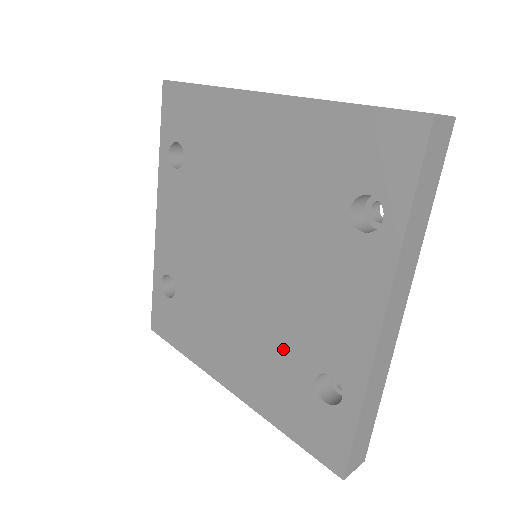
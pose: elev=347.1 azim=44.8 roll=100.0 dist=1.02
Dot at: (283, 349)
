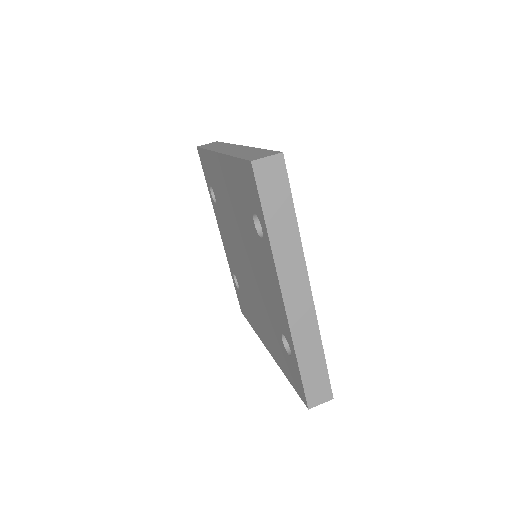
Dot at: (270, 319)
